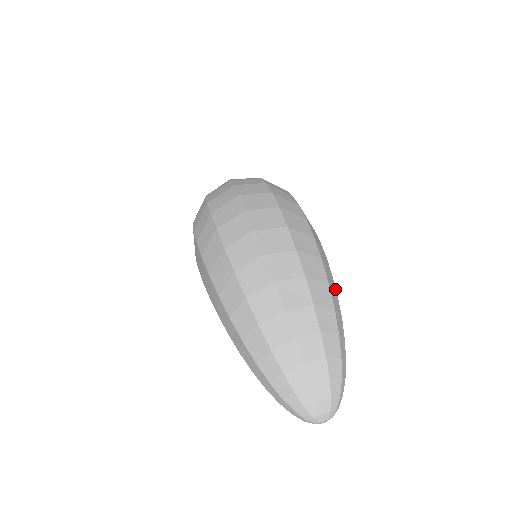
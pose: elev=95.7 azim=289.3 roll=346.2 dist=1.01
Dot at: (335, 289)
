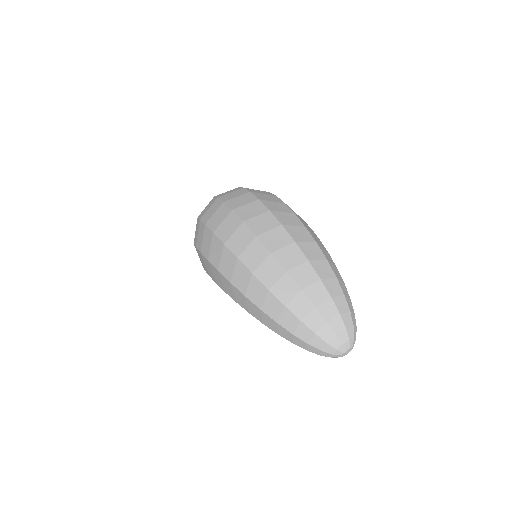
Dot at: (325, 249)
